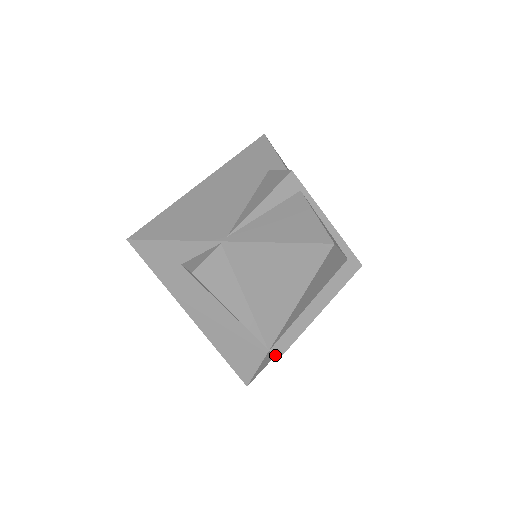
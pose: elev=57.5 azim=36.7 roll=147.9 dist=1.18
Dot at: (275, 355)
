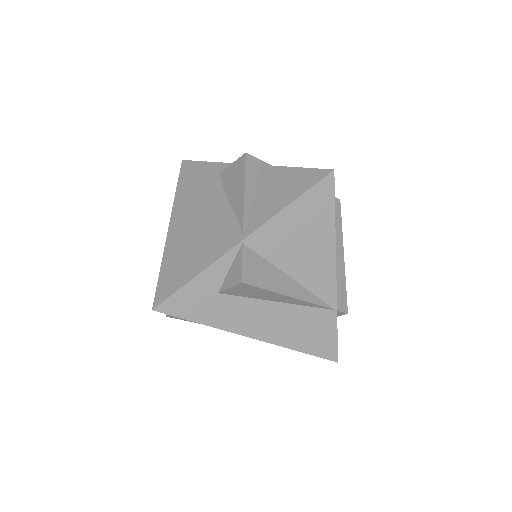
Dot at: (343, 312)
